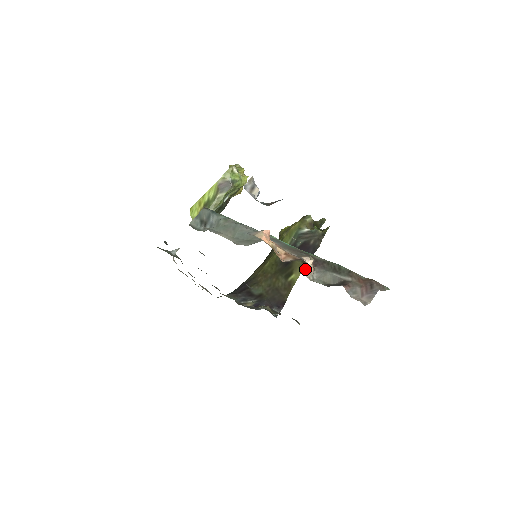
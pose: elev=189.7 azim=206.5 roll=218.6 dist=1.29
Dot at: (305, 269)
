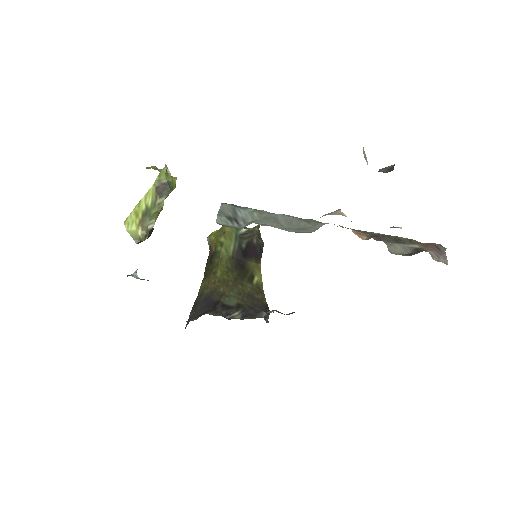
Dot at: occluded
